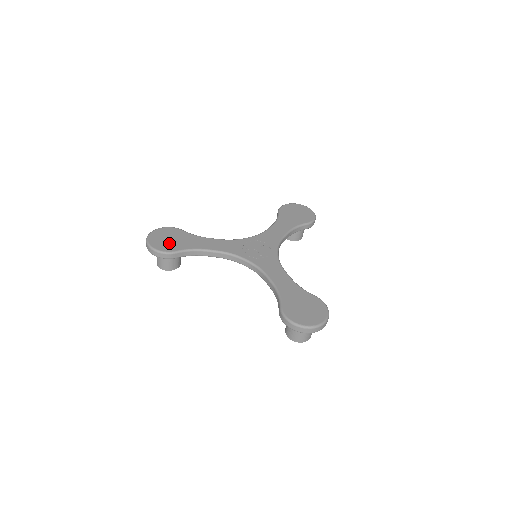
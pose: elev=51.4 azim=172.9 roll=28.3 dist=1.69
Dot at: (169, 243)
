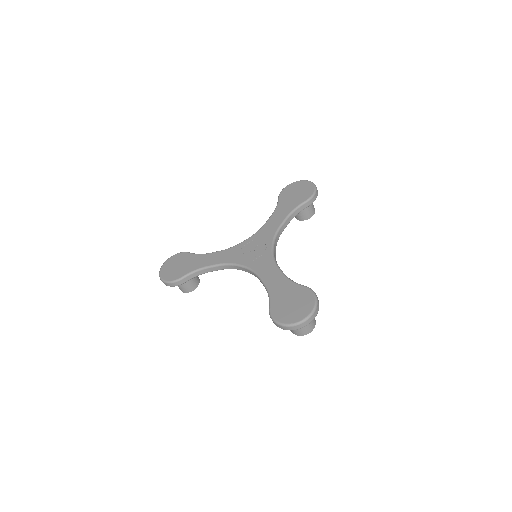
Dot at: (176, 271)
